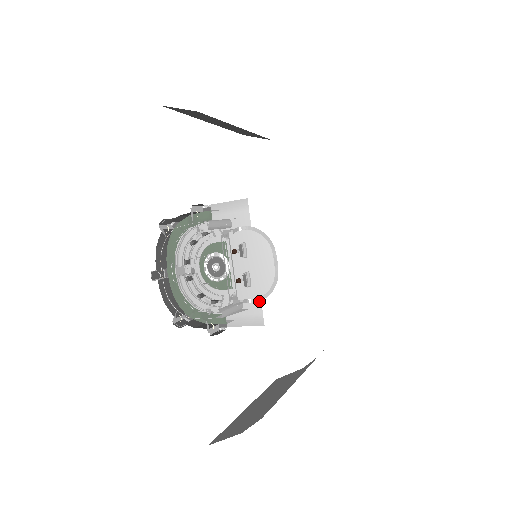
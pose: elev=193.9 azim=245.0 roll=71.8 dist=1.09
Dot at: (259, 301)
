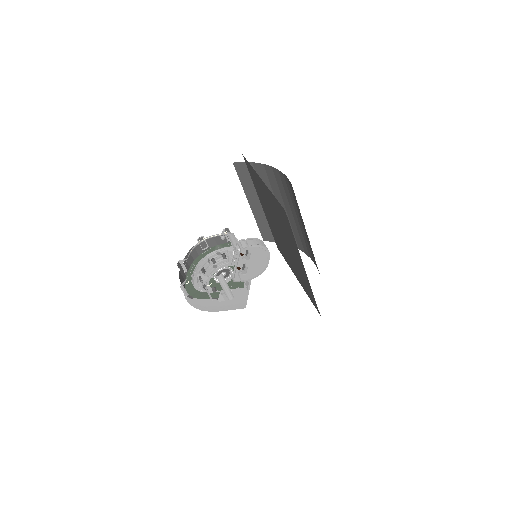
Dot at: (247, 294)
